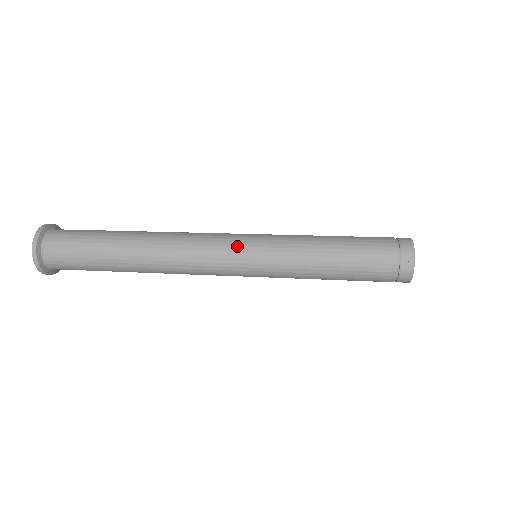
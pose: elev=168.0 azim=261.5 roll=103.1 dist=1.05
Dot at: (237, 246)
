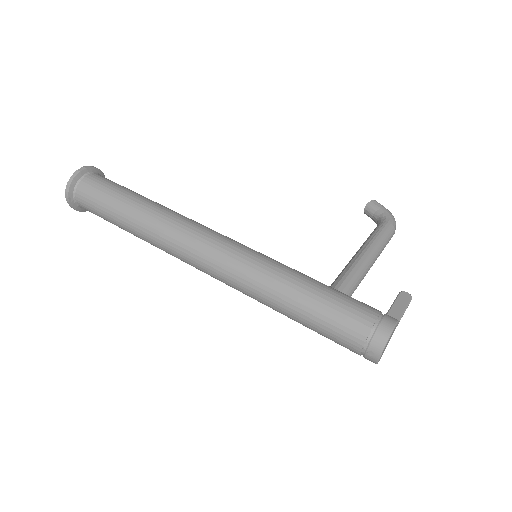
Dot at: (221, 267)
